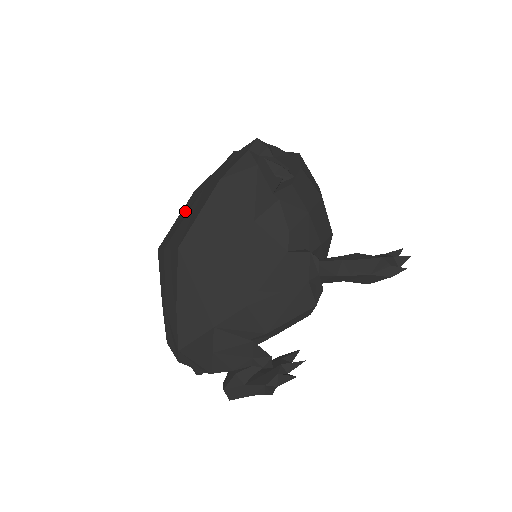
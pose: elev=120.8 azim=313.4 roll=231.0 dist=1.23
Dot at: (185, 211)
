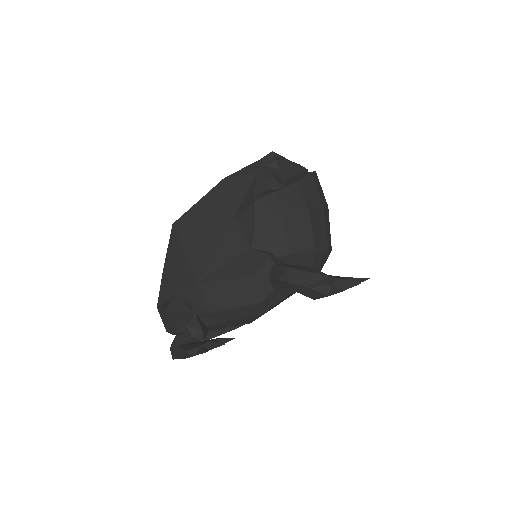
Dot at: occluded
